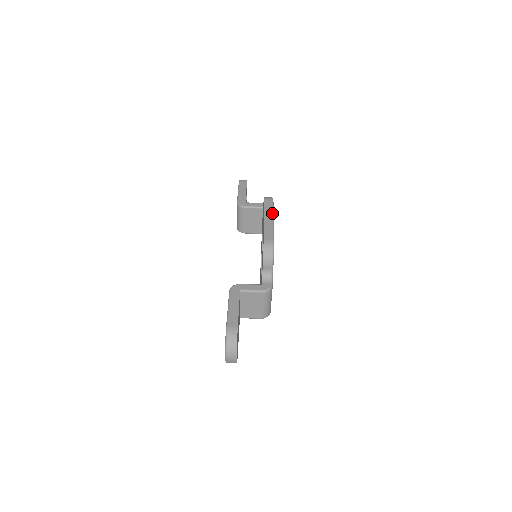
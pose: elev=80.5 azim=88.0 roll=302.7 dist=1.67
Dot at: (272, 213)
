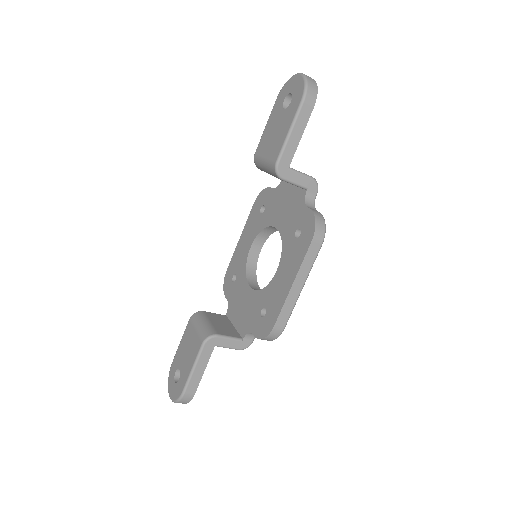
Dot at: (308, 275)
